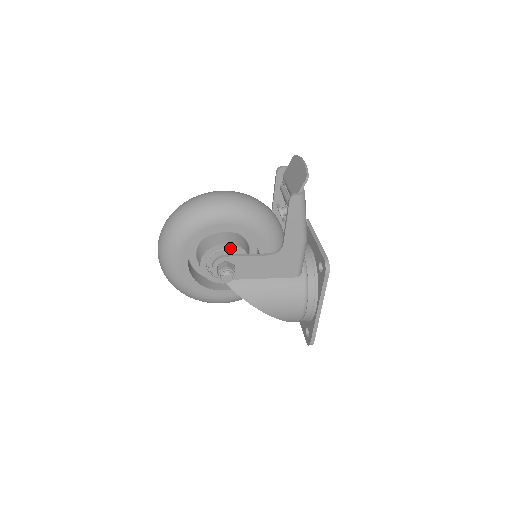
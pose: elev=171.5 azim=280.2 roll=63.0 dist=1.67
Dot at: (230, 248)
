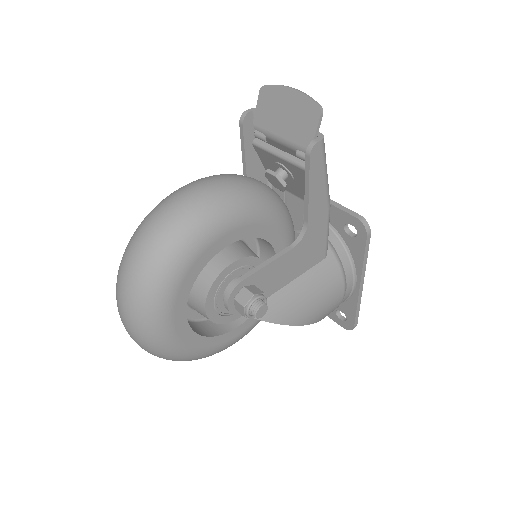
Dot at: (240, 265)
